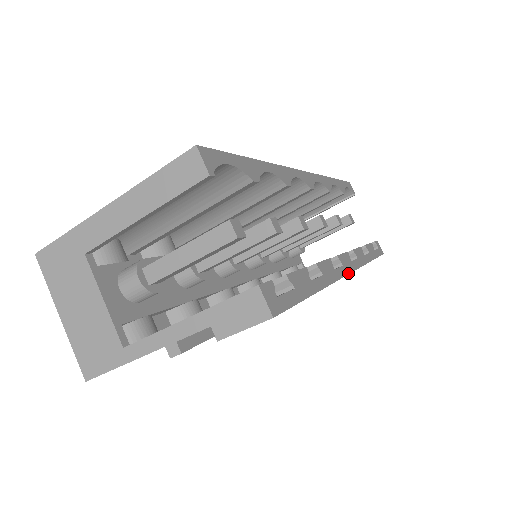
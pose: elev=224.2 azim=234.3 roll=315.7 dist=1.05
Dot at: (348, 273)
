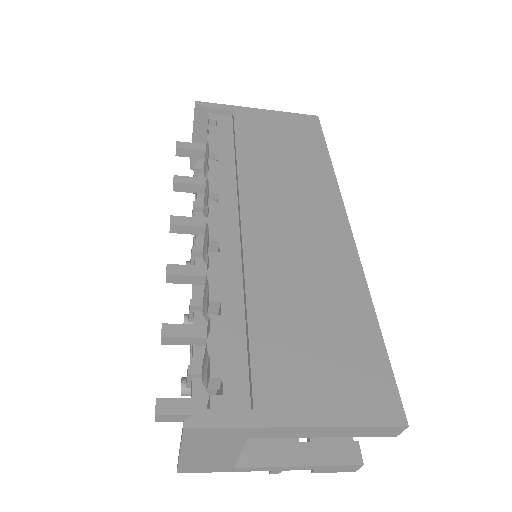
Dot at: occluded
